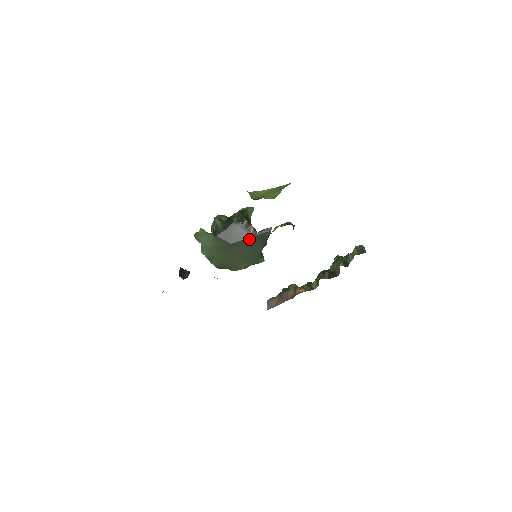
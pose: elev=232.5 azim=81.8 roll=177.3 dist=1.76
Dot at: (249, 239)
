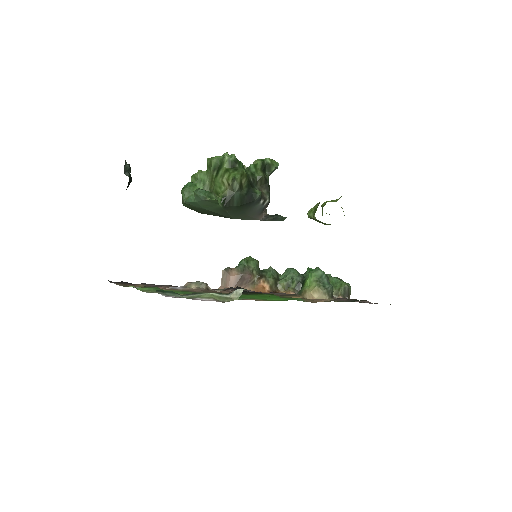
Dot at: (255, 219)
